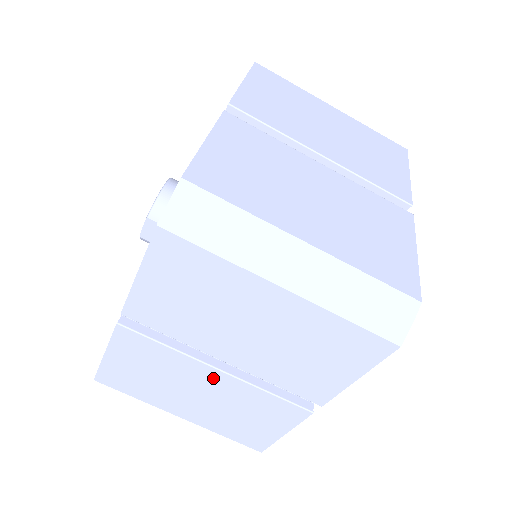
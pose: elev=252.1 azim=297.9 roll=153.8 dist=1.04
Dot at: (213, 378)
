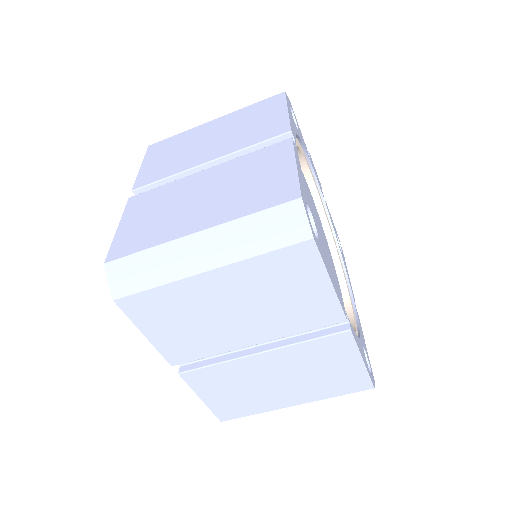
Dot at: (267, 361)
